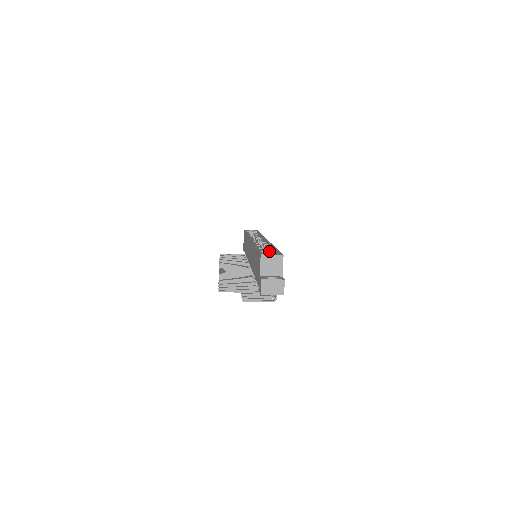
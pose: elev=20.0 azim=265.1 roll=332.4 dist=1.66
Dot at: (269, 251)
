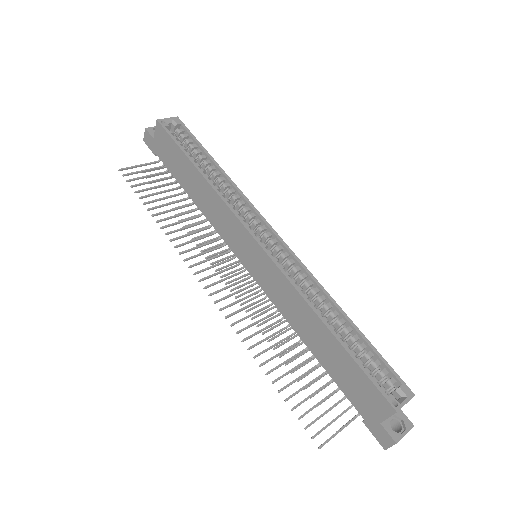
Dot at: (355, 342)
